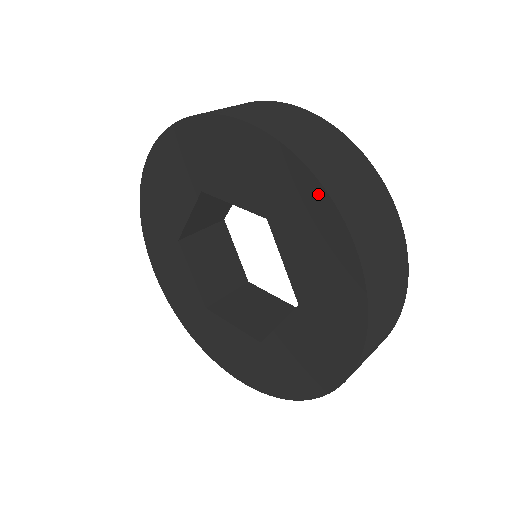
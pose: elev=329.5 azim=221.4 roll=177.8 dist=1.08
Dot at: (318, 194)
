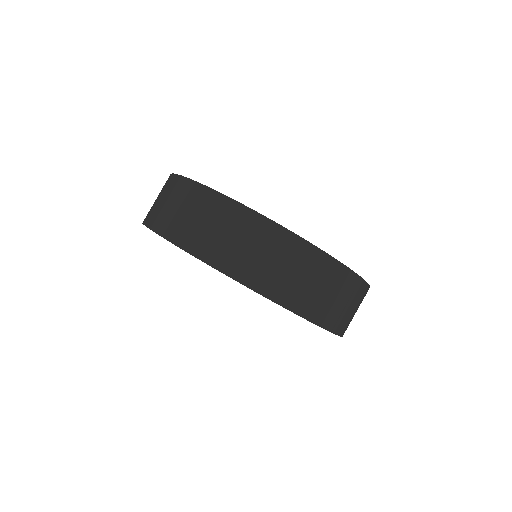
Dot at: occluded
